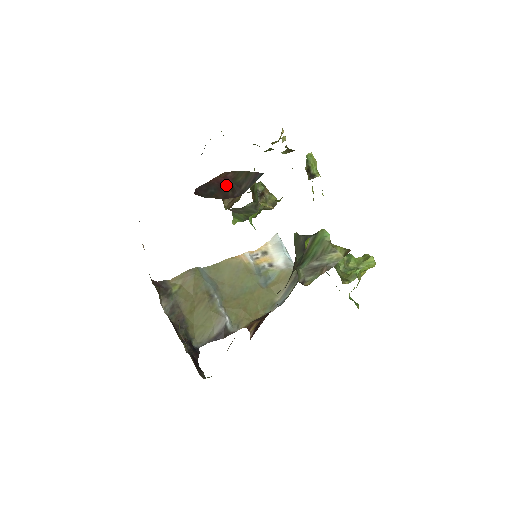
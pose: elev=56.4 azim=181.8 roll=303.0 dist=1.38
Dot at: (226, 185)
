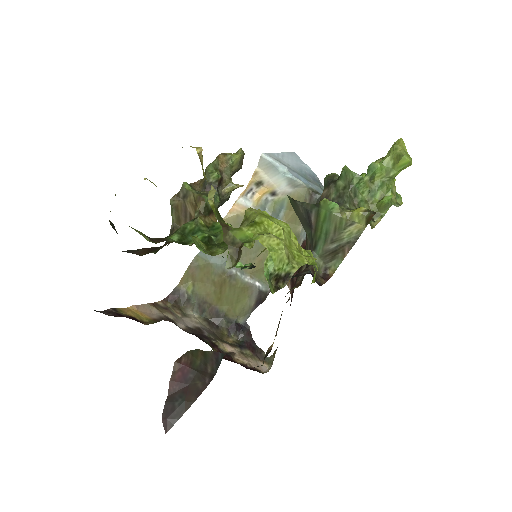
Dot at: (189, 379)
